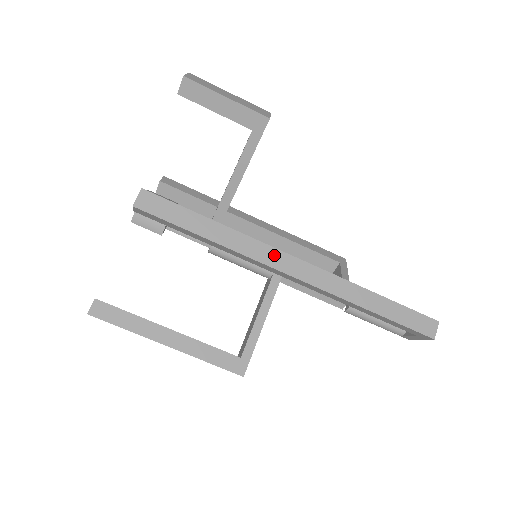
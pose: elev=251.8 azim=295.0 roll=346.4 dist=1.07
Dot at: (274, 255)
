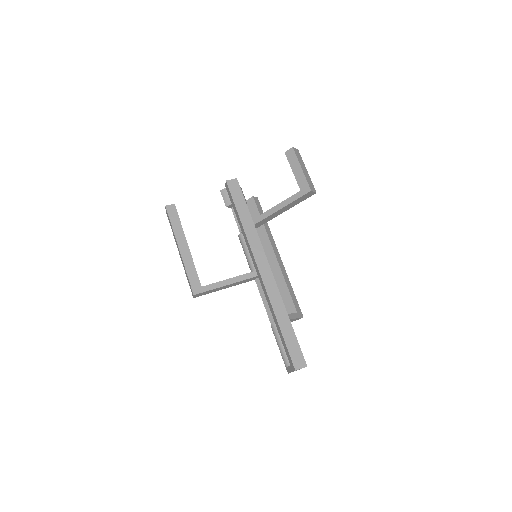
Dot at: (261, 254)
